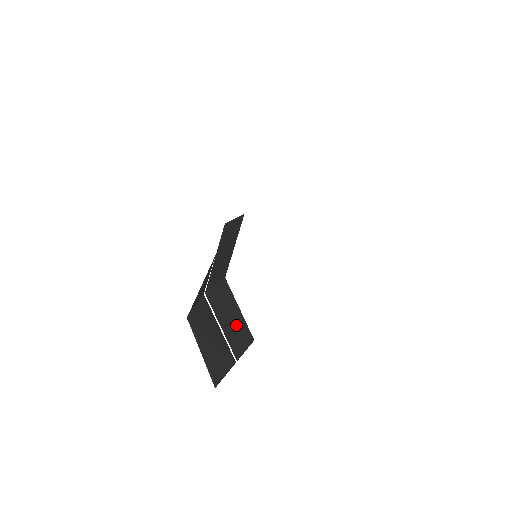
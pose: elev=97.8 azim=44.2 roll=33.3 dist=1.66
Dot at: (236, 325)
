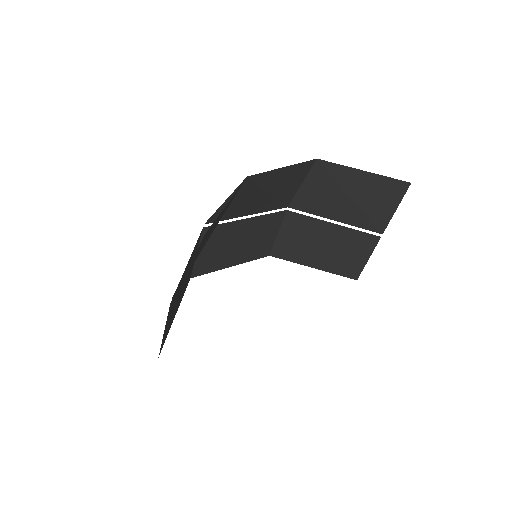
Dot at: occluded
